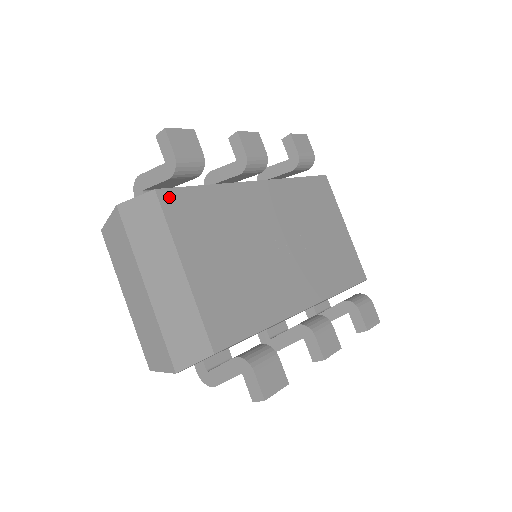
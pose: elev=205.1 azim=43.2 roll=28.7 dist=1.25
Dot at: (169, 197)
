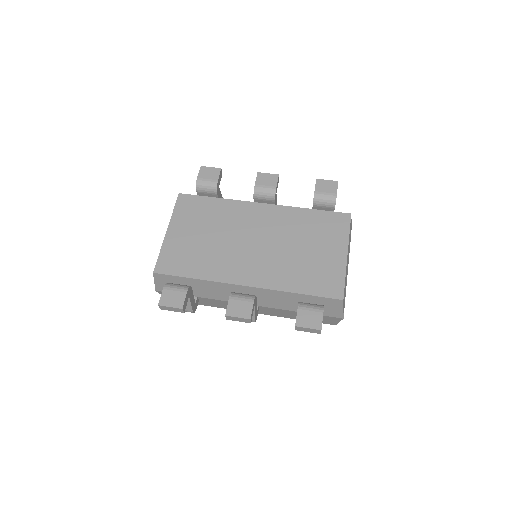
Dot at: (185, 198)
